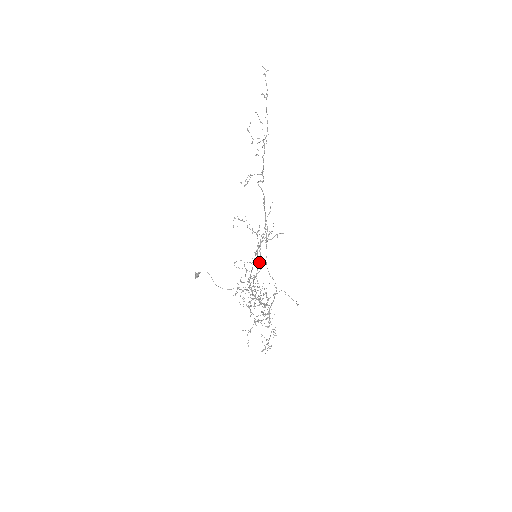
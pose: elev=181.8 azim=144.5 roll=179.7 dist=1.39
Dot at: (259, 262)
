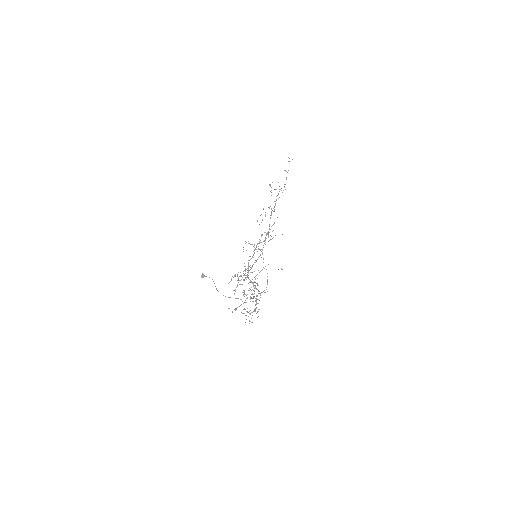
Dot at: occluded
